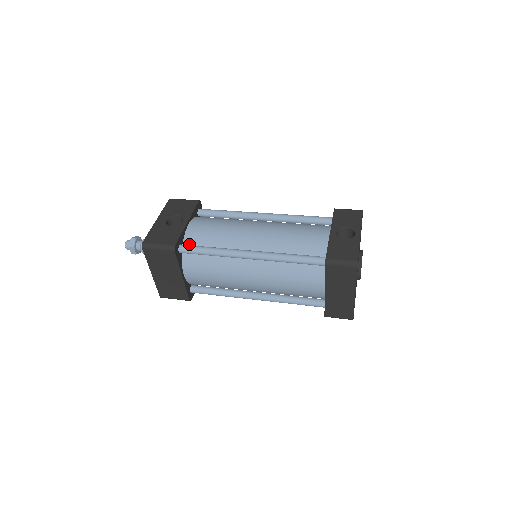
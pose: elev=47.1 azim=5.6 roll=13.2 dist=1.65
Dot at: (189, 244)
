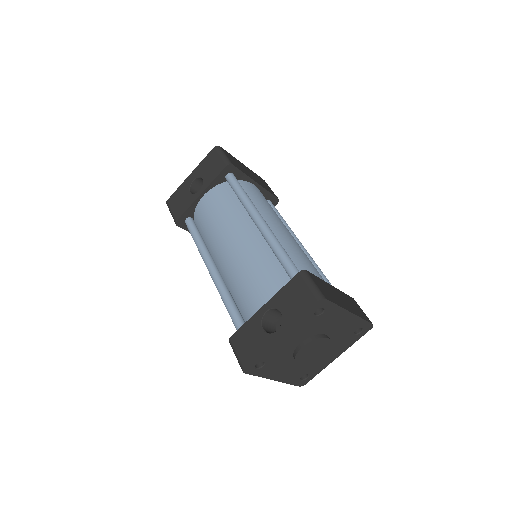
Dot at: (196, 219)
